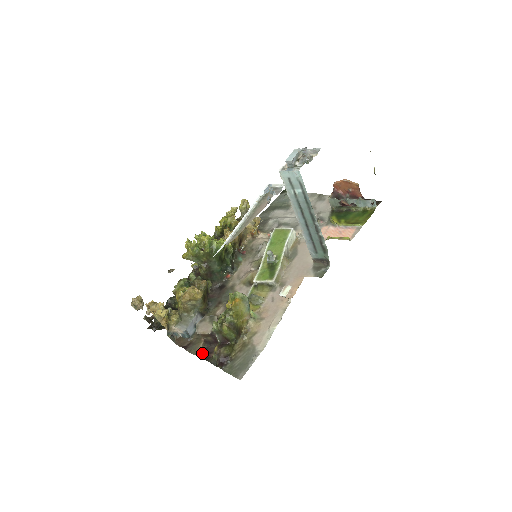
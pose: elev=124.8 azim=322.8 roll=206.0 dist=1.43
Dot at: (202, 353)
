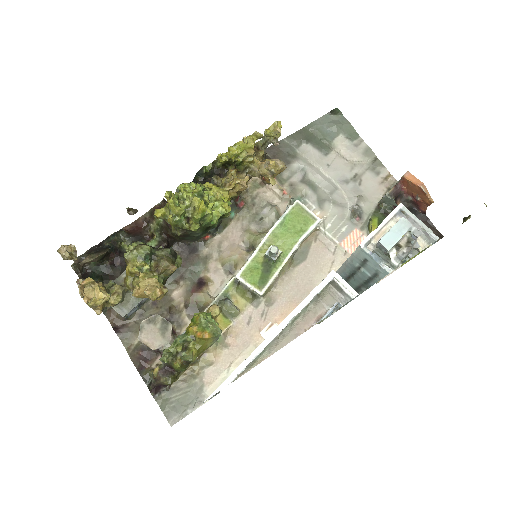
Dot at: (136, 356)
